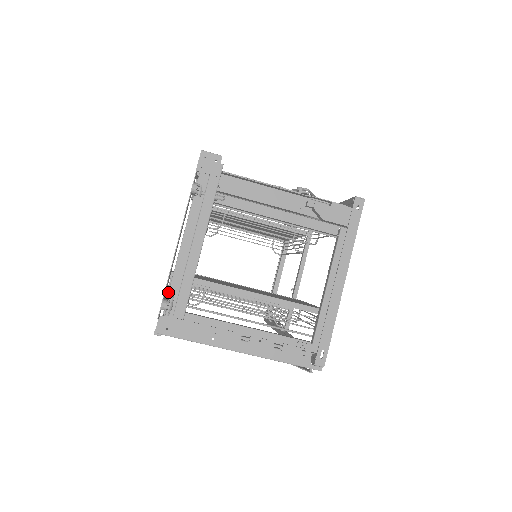
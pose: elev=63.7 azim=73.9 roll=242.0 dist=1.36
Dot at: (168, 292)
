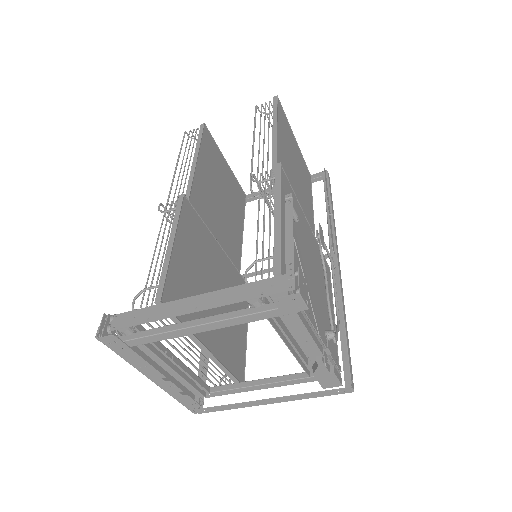
Dot at: (141, 315)
